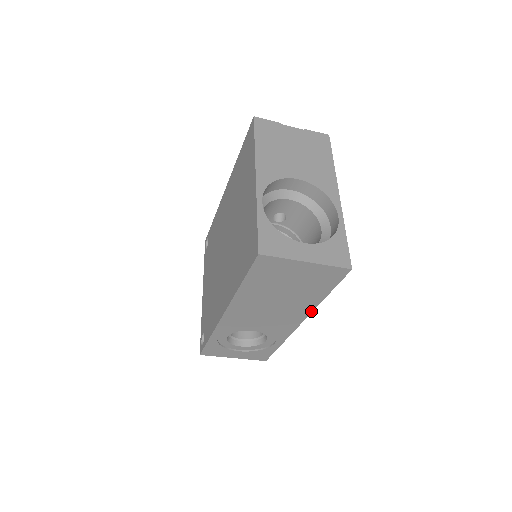
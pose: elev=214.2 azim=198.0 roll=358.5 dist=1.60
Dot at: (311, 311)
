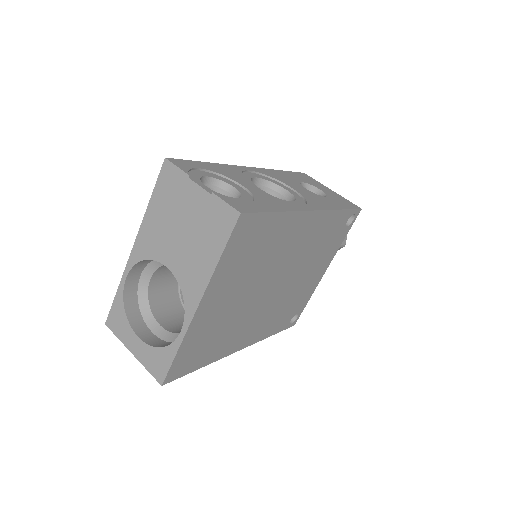
Dot at: (222, 357)
